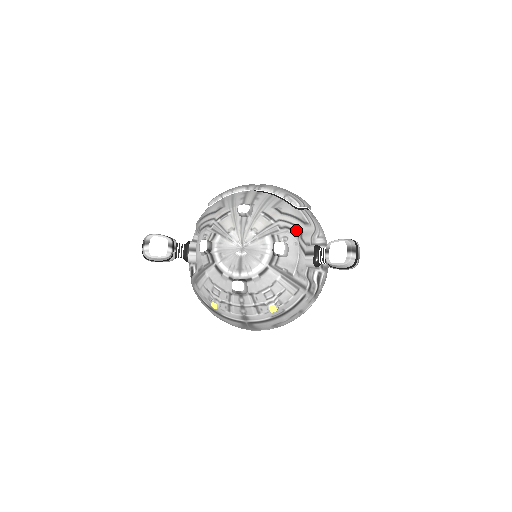
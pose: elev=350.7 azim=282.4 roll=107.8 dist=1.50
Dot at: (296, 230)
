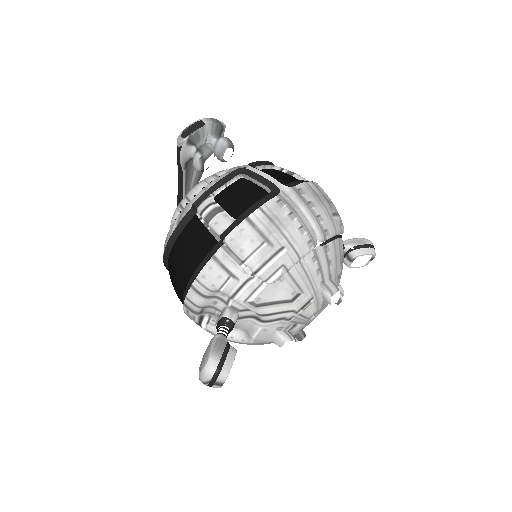
Dot at: occluded
